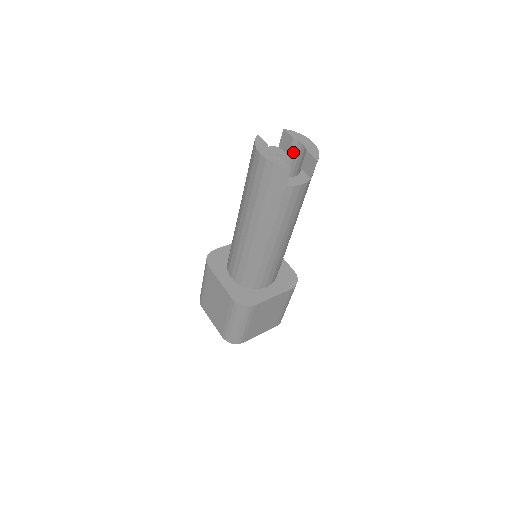
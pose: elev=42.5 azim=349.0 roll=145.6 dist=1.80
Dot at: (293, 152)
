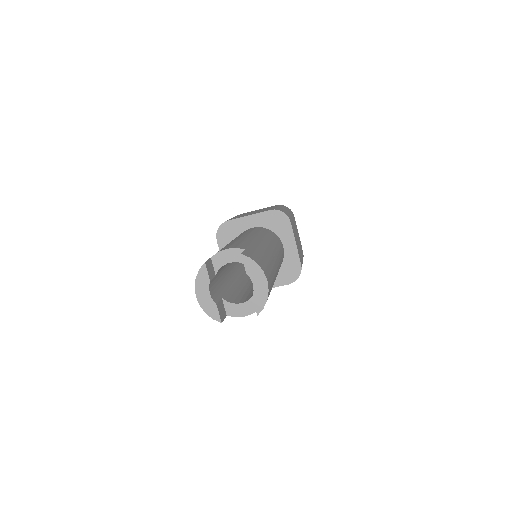
Dot at: occluded
